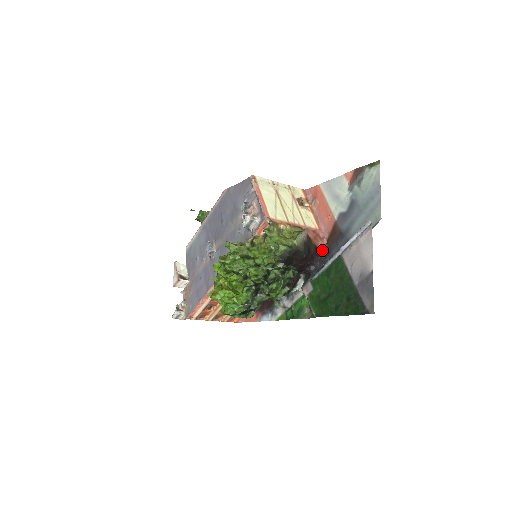
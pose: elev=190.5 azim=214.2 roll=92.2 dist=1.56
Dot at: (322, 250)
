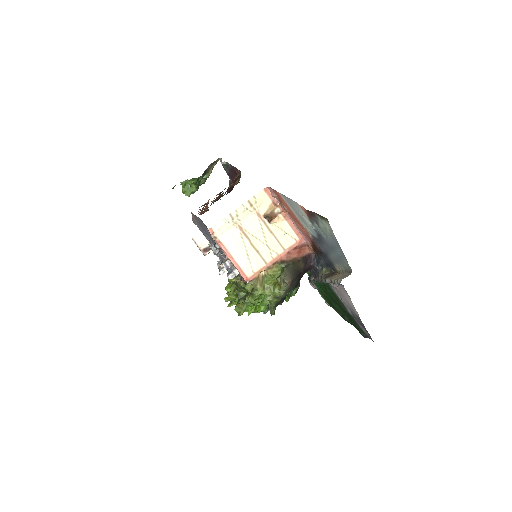
Dot at: (312, 252)
